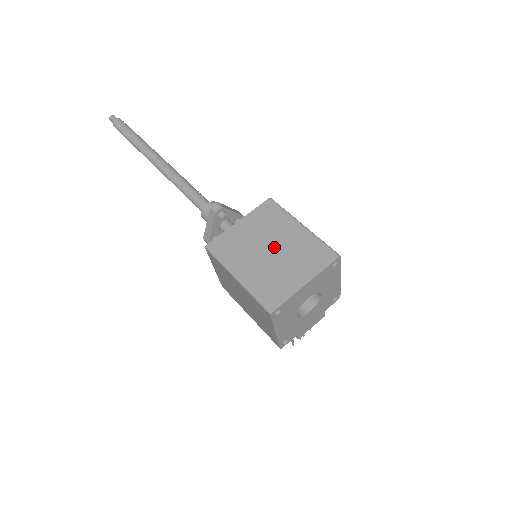
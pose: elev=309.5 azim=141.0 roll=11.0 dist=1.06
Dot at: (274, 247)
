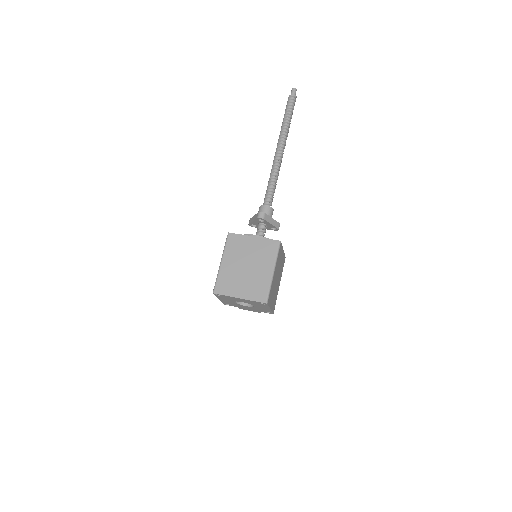
Dot at: (250, 267)
